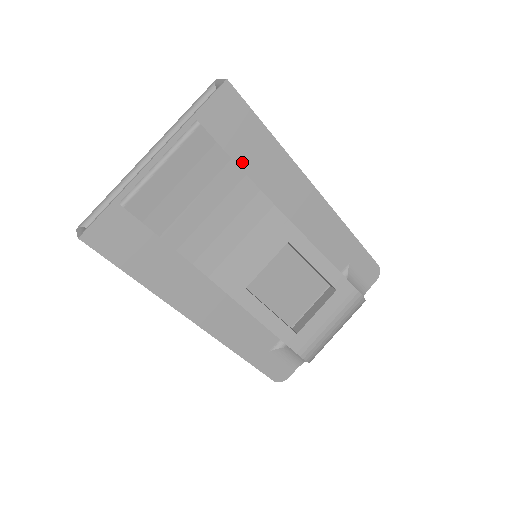
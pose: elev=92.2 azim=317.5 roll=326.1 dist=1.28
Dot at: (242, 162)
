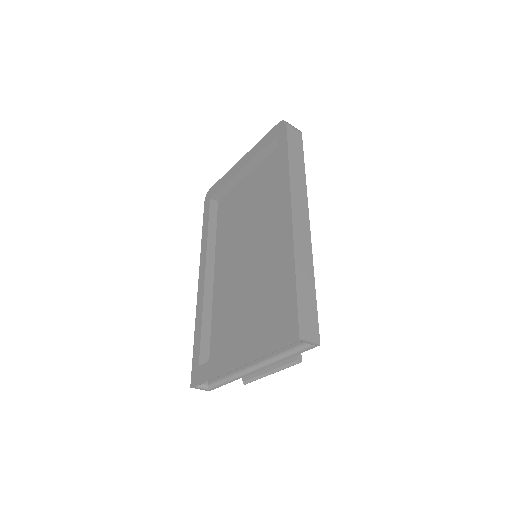
Dot at: occluded
